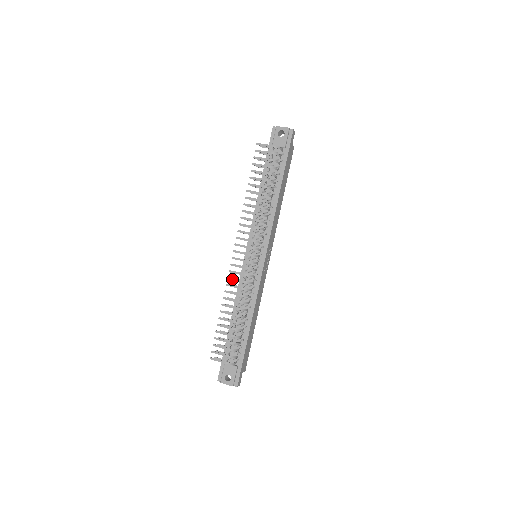
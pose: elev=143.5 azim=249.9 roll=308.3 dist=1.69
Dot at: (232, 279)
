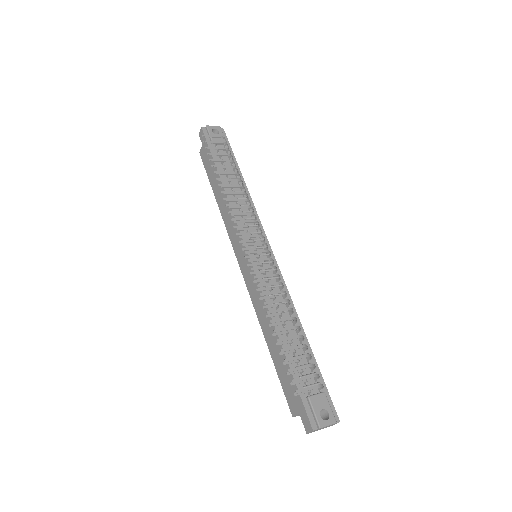
Dot at: (261, 277)
